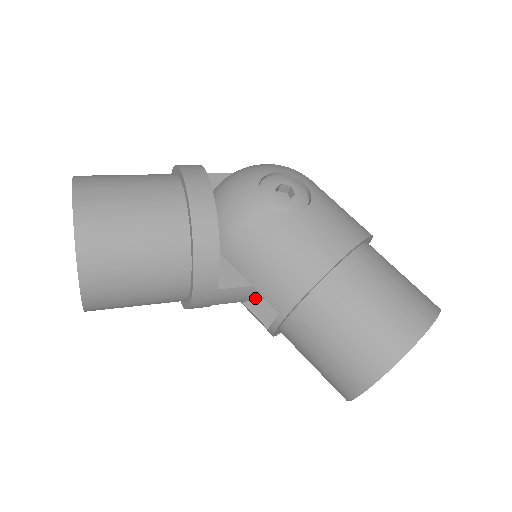
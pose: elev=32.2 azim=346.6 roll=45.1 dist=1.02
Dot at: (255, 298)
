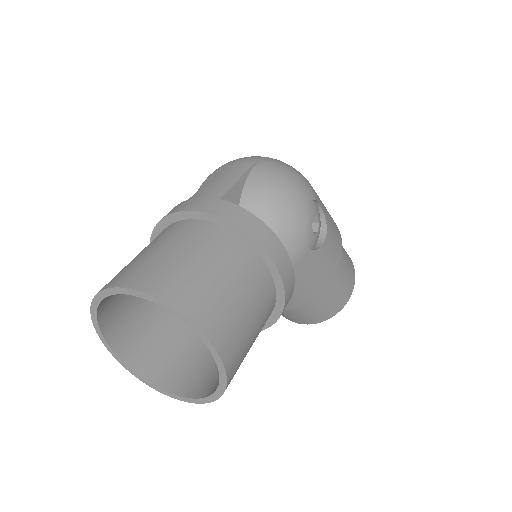
Dot at: occluded
